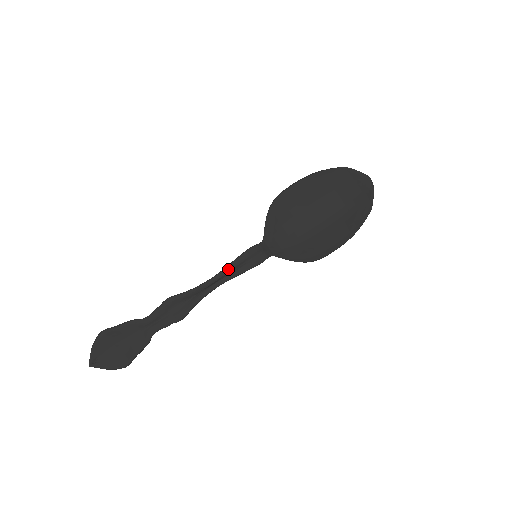
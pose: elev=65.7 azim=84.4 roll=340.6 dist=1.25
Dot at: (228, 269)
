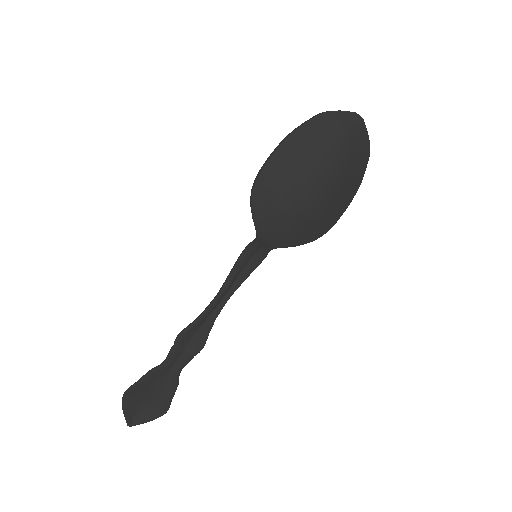
Dot at: (230, 280)
